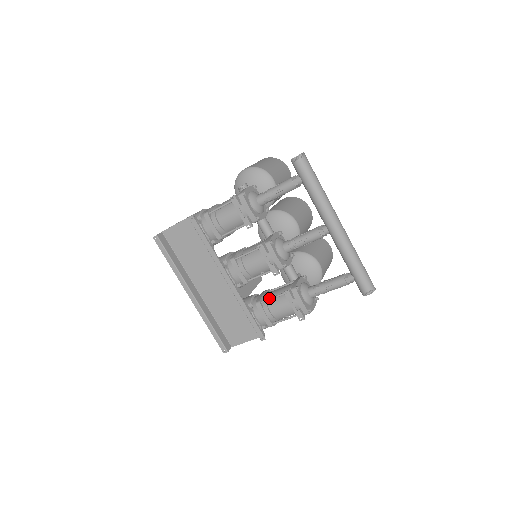
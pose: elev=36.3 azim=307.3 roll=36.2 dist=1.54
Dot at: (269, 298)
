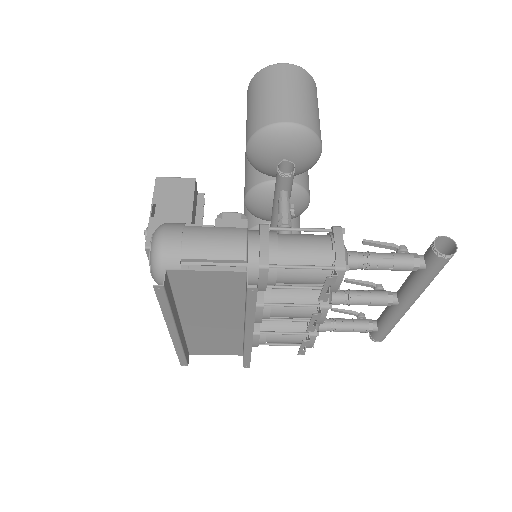
Dot at: (274, 333)
